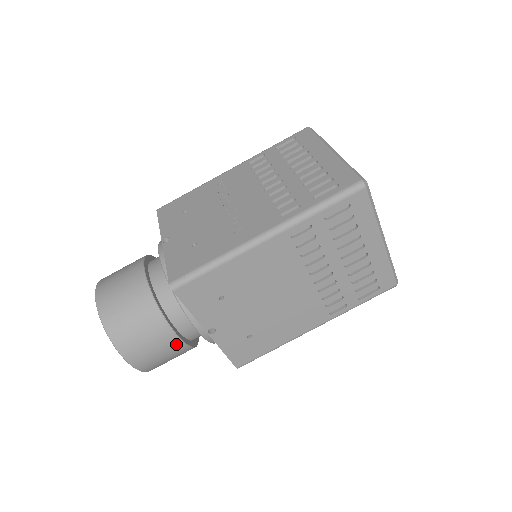
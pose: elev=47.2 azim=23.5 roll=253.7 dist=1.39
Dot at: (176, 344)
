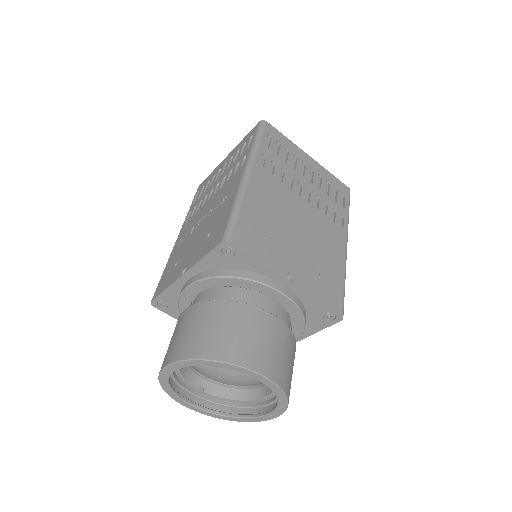
Dot at: (279, 326)
